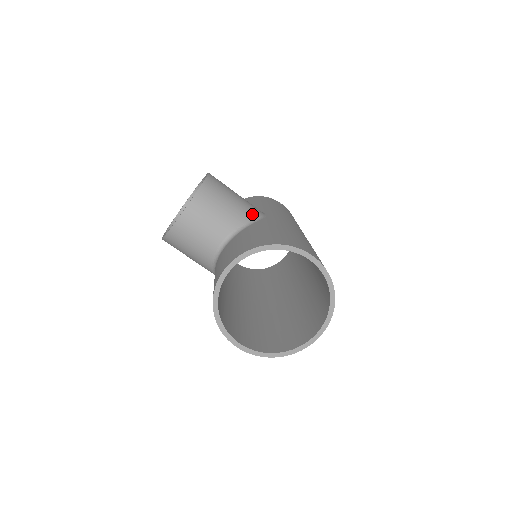
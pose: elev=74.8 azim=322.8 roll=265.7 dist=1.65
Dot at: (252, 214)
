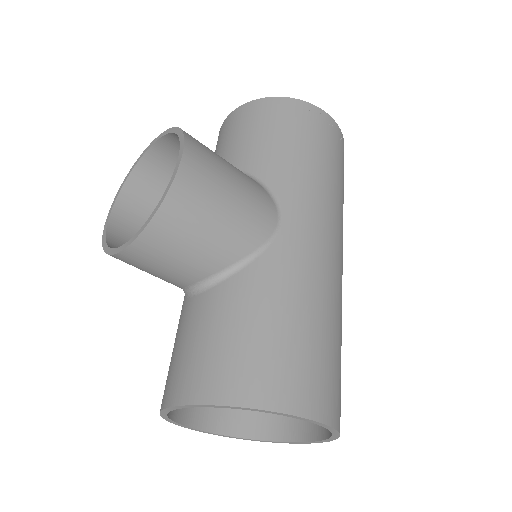
Dot at: (253, 240)
